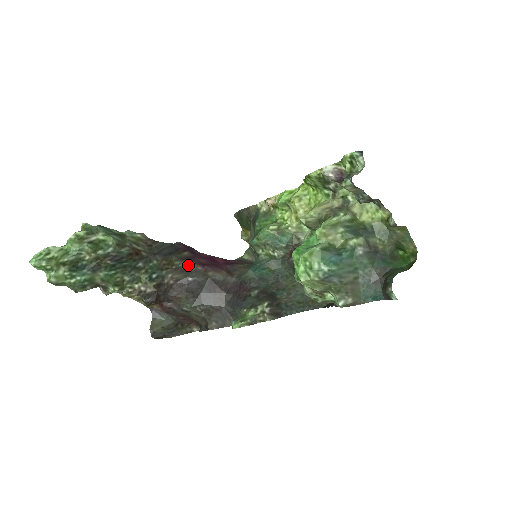
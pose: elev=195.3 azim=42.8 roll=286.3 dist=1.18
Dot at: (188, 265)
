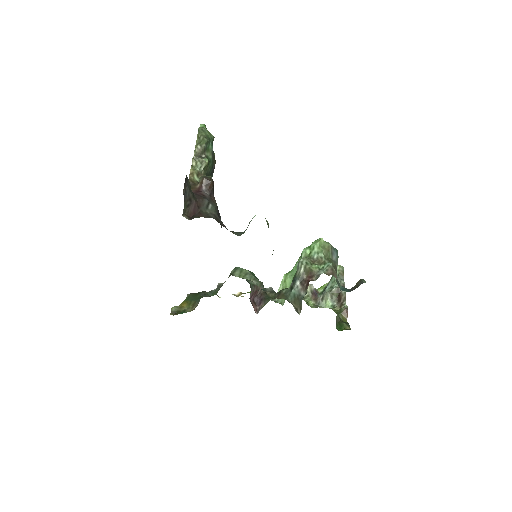
Dot at: occluded
